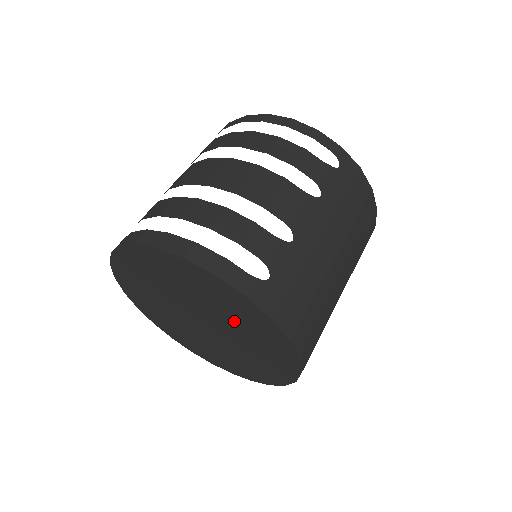
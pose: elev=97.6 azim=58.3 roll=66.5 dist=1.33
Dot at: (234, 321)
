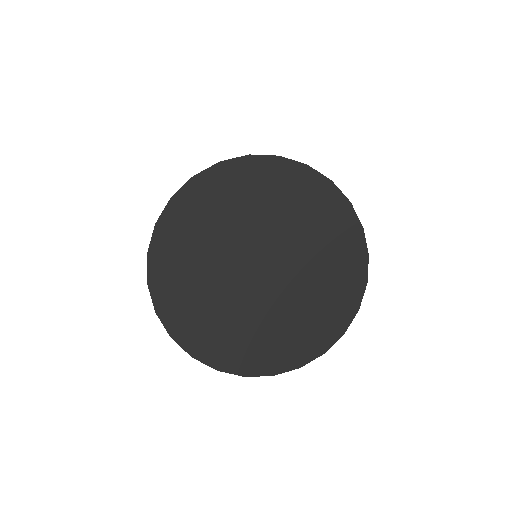
Dot at: (285, 216)
